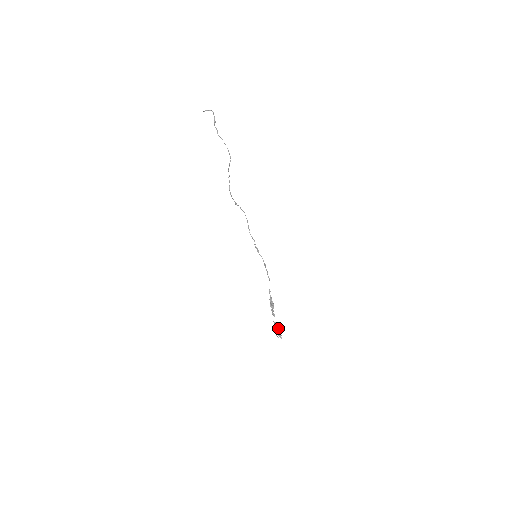
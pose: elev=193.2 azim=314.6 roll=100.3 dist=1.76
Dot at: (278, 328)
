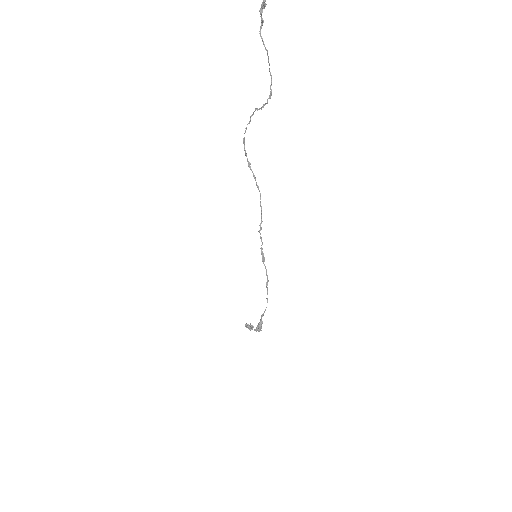
Dot at: occluded
